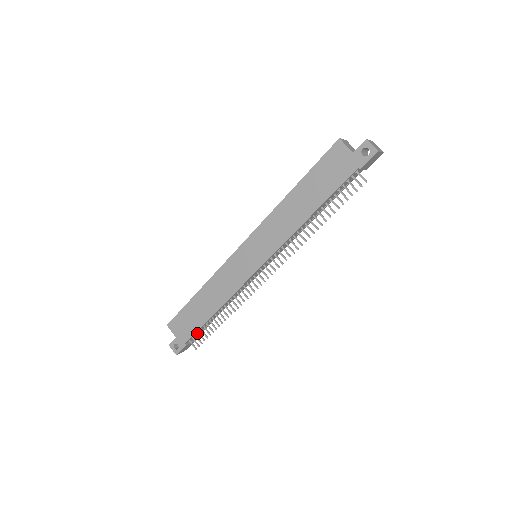
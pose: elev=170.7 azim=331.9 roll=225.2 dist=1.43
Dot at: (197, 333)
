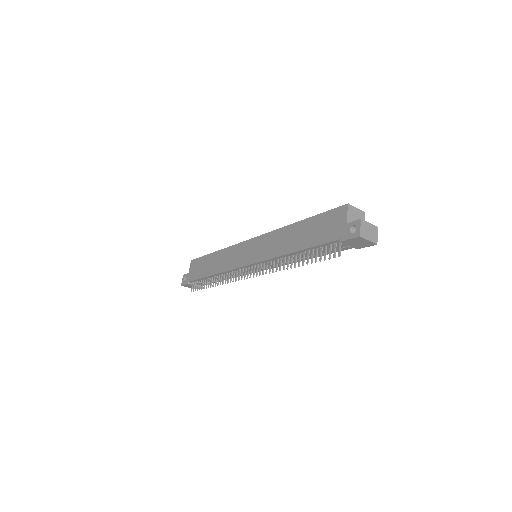
Dot at: (200, 281)
